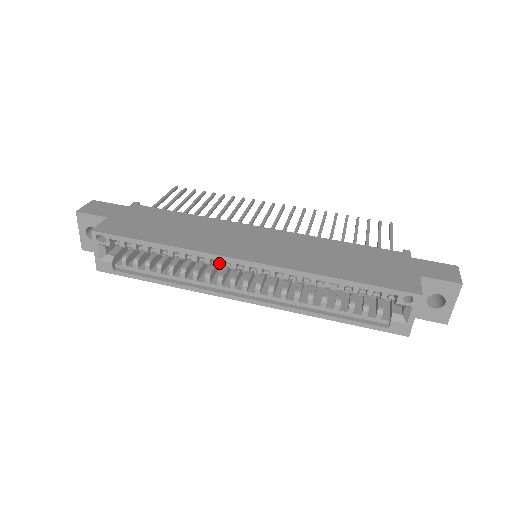
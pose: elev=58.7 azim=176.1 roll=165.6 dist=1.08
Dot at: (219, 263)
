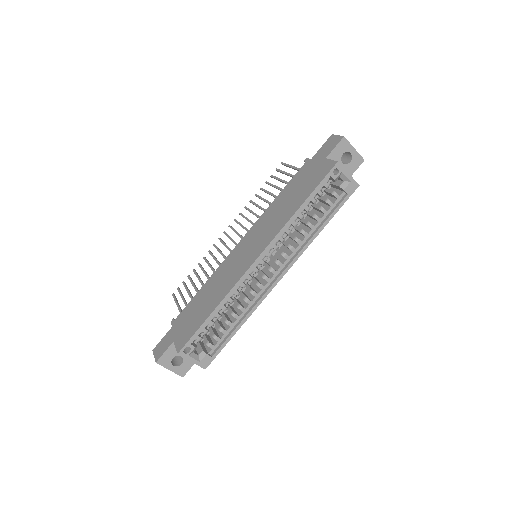
Dot at: (248, 278)
